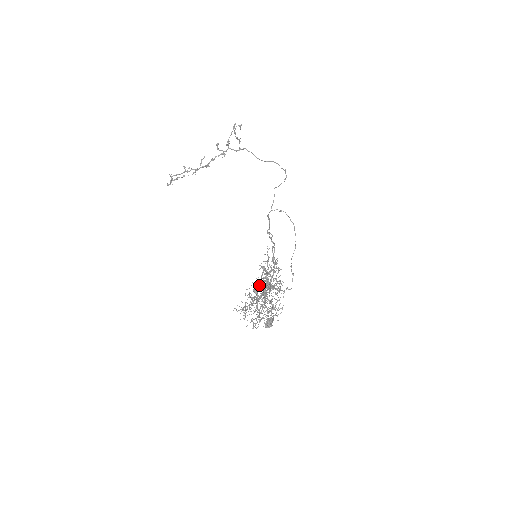
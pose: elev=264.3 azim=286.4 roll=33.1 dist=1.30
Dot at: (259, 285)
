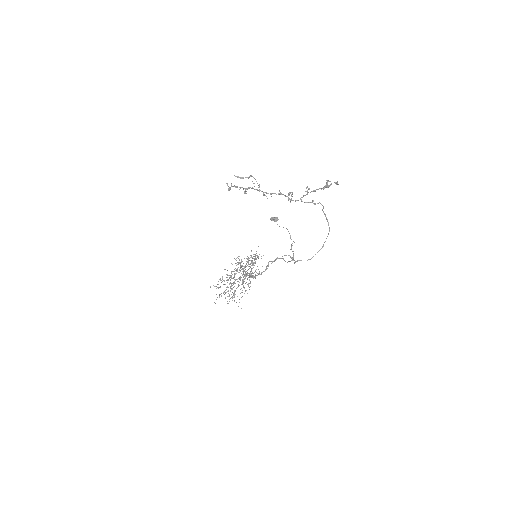
Dot at: occluded
